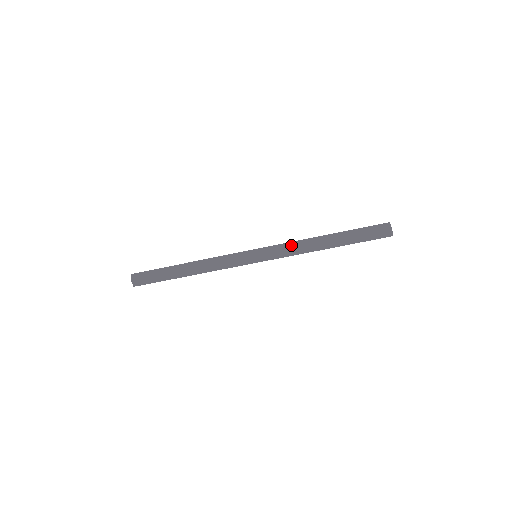
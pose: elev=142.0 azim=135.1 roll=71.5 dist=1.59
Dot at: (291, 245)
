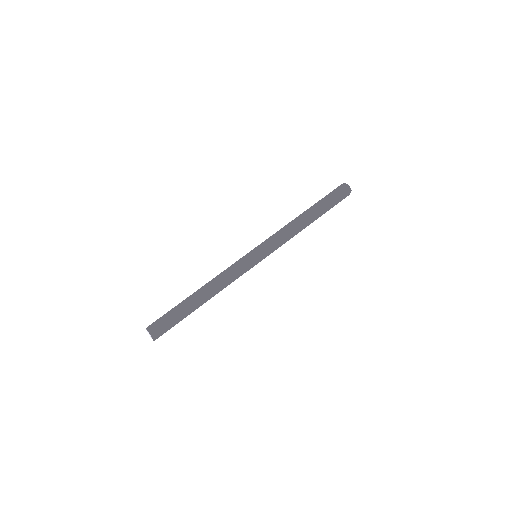
Dot at: occluded
